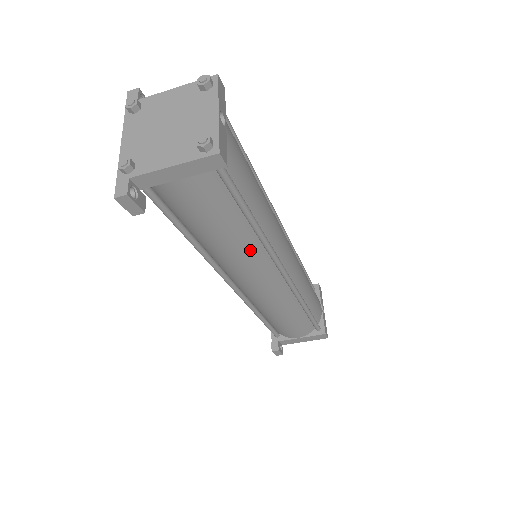
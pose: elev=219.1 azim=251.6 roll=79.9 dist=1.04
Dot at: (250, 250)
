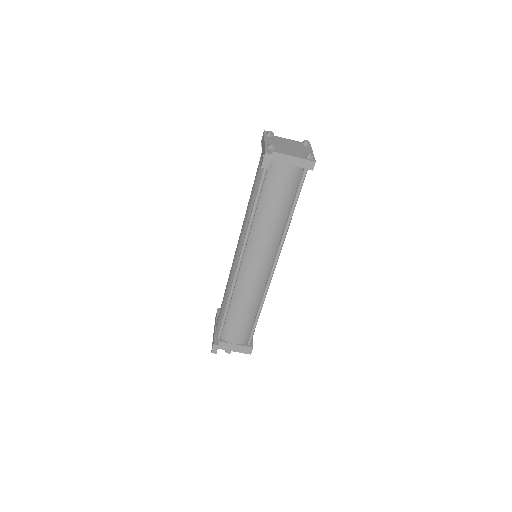
Dot at: (276, 233)
